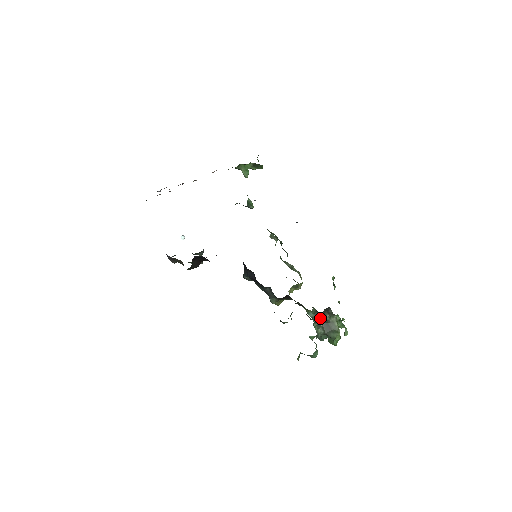
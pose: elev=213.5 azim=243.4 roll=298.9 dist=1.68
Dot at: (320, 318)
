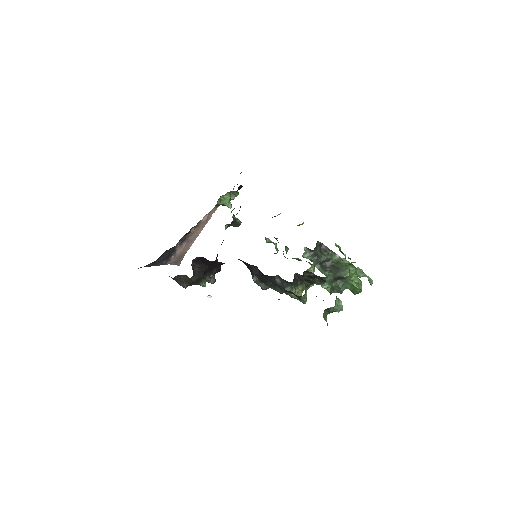
Dot at: (319, 258)
